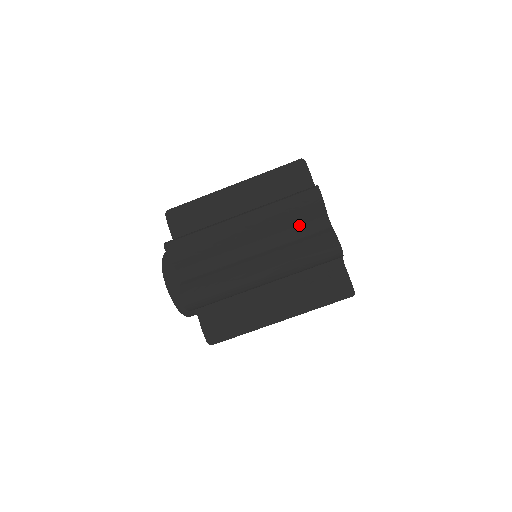
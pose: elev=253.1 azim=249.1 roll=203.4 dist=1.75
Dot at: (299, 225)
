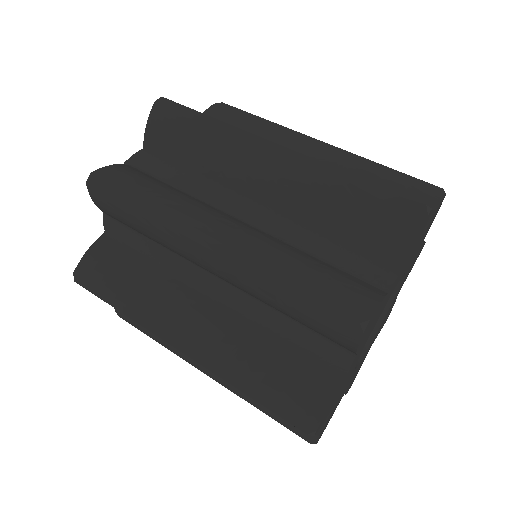
Dot at: occluded
